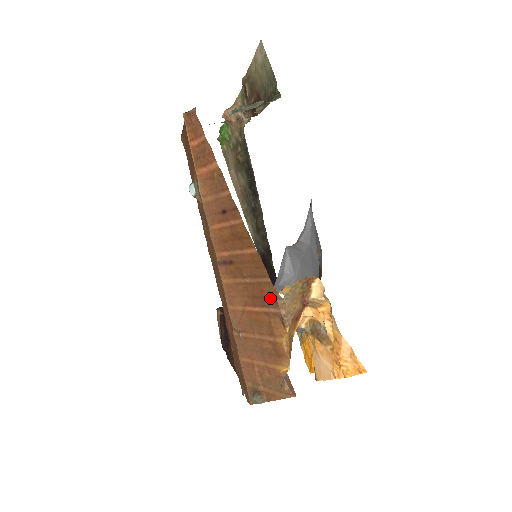
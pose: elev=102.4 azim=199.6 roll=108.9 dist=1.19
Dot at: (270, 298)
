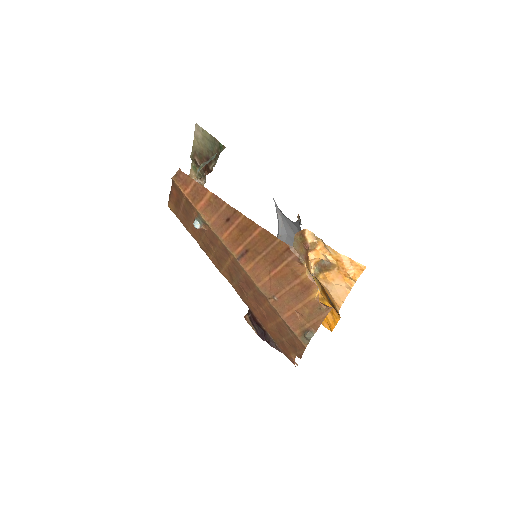
Dot at: (285, 252)
